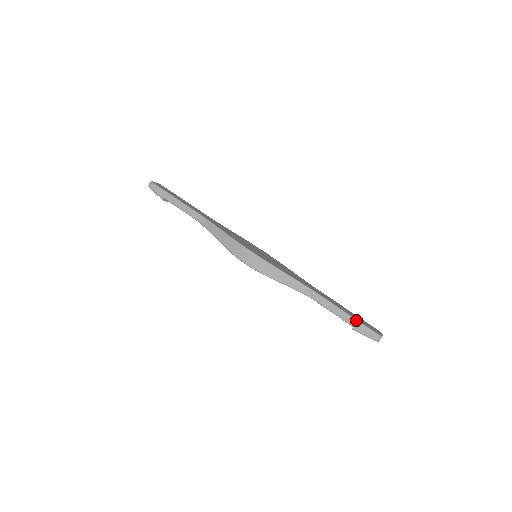
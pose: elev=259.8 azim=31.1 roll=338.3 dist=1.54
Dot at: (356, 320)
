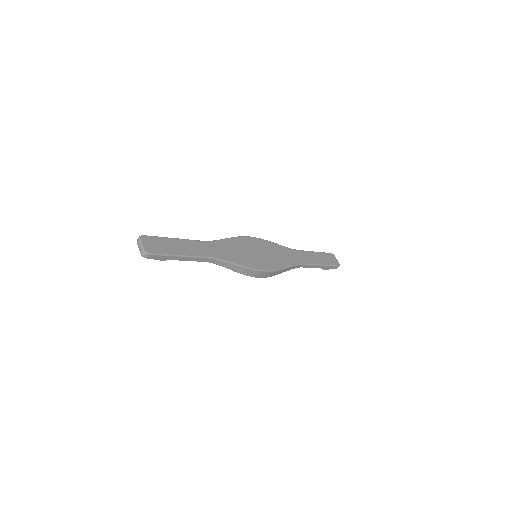
Dot at: (328, 266)
